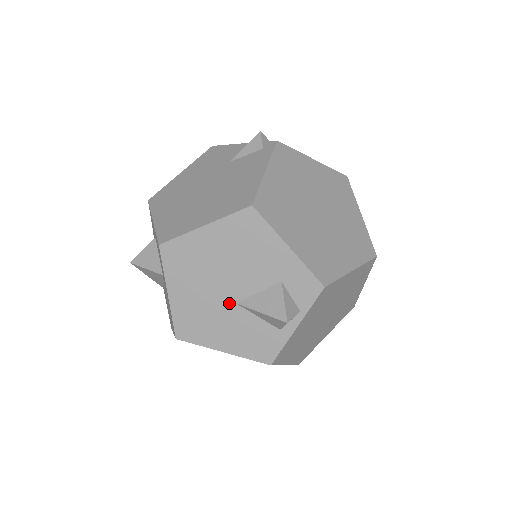
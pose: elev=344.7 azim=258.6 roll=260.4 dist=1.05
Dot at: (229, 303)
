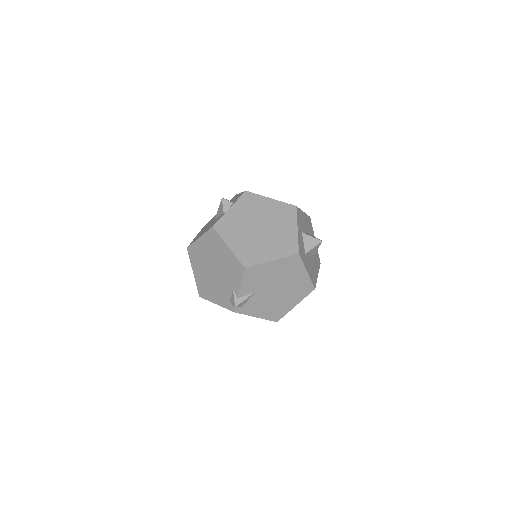
Dot at: occluded
